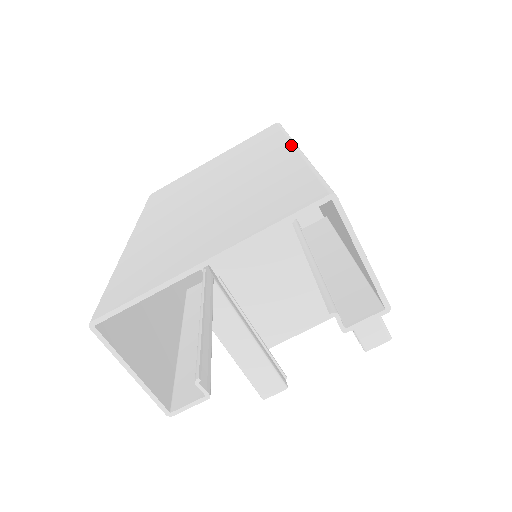
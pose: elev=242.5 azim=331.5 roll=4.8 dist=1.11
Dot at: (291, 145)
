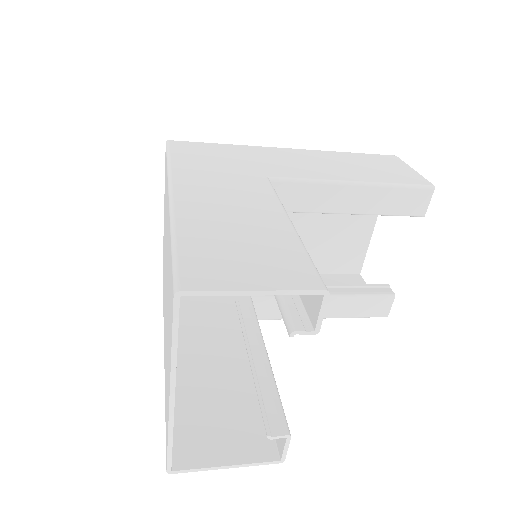
Dot at: (168, 192)
